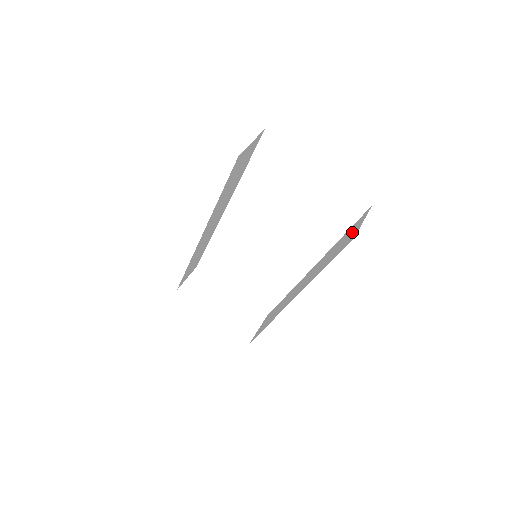
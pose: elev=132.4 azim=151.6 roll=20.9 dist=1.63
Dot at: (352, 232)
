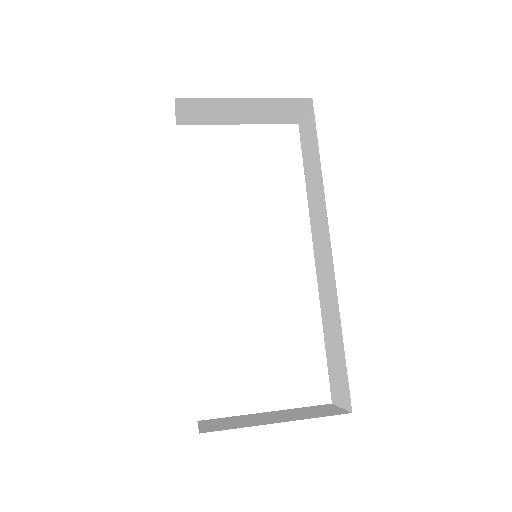
Dot at: (306, 131)
